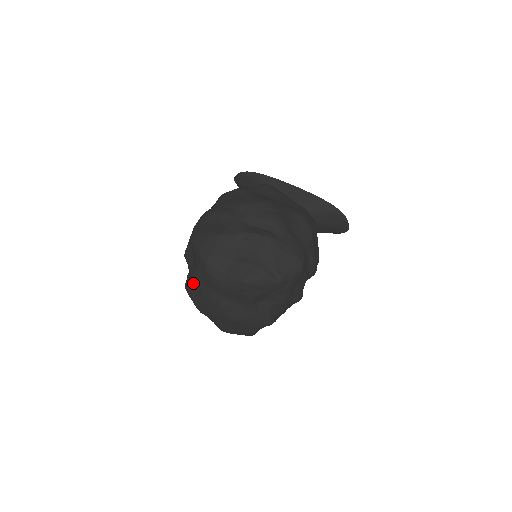
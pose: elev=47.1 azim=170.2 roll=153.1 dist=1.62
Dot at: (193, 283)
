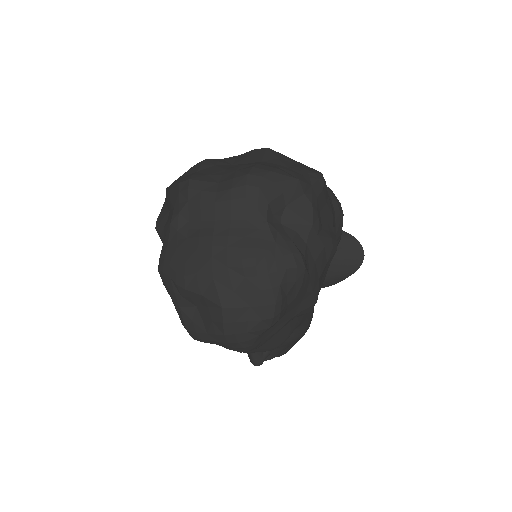
Dot at: (170, 241)
